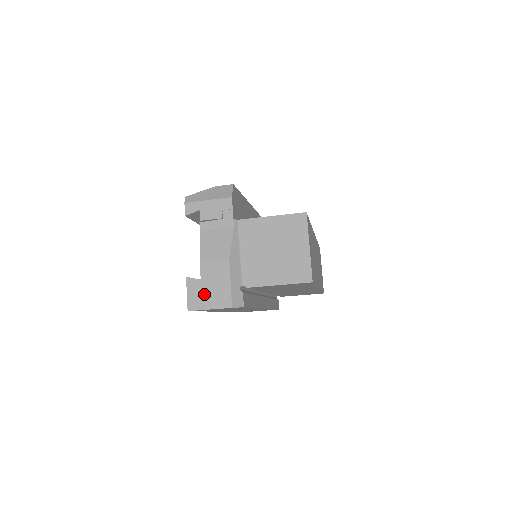
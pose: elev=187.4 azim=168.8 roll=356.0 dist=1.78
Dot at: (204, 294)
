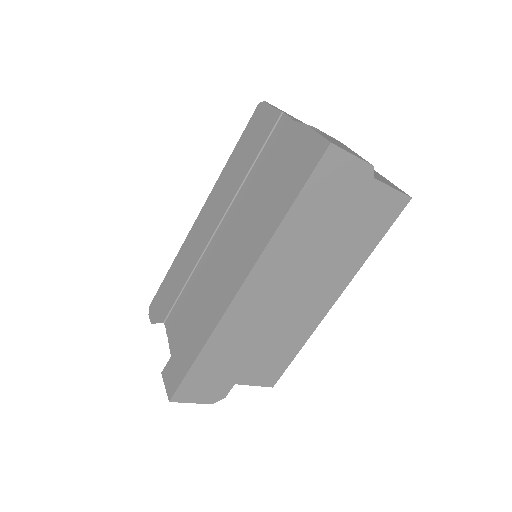
Dot at: (338, 144)
